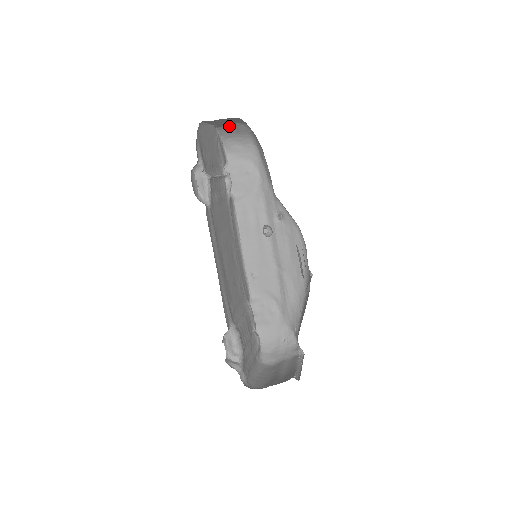
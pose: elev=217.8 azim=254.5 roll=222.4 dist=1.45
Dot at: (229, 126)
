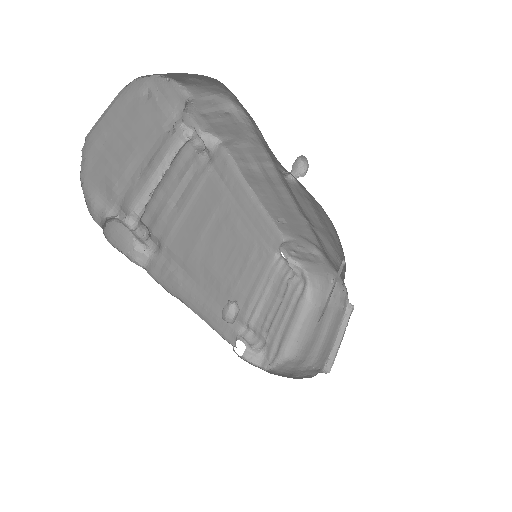
Dot at: occluded
